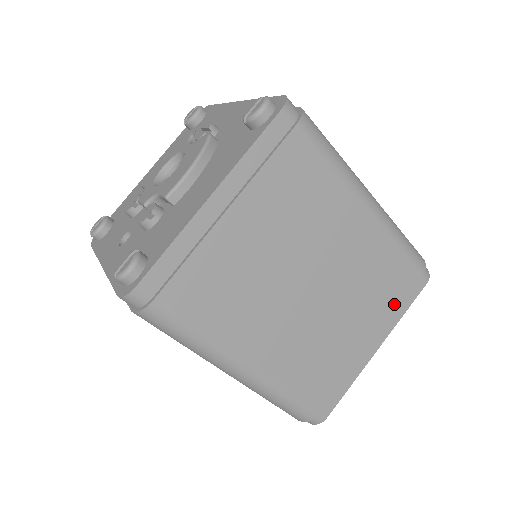
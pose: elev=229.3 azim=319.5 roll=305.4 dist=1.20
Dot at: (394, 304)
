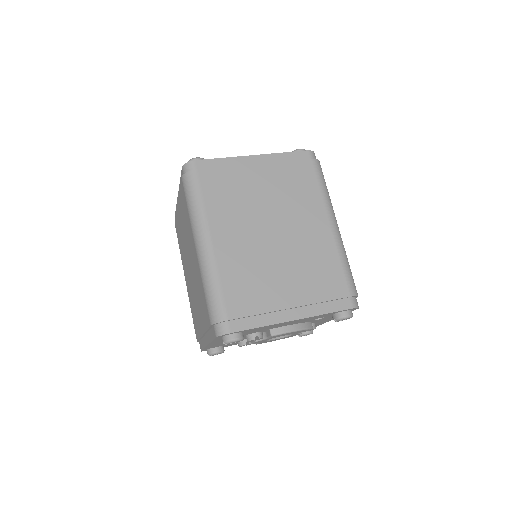
Dot at: (321, 296)
